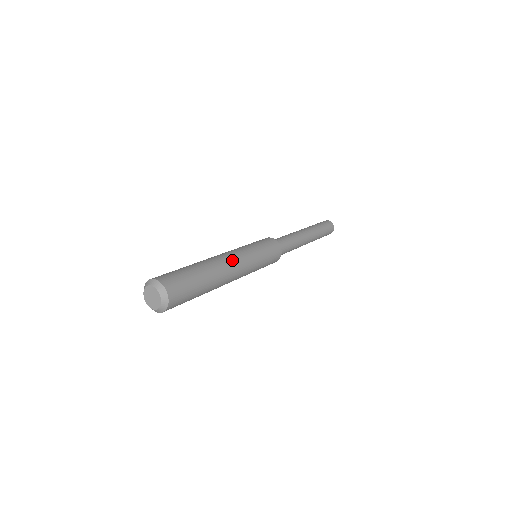
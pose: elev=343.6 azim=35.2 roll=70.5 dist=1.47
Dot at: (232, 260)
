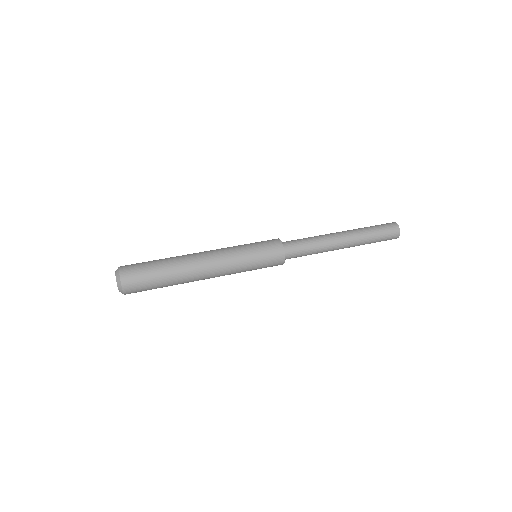
Dot at: (206, 254)
